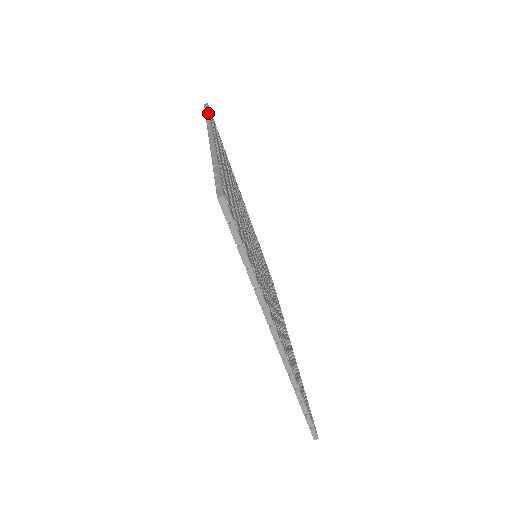
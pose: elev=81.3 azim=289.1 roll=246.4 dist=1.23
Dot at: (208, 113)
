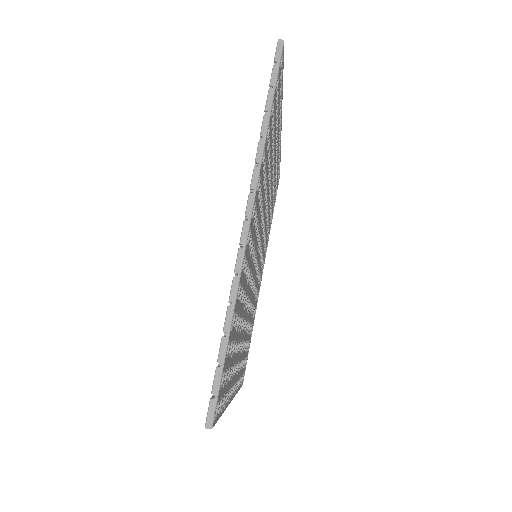
Dot at: occluded
